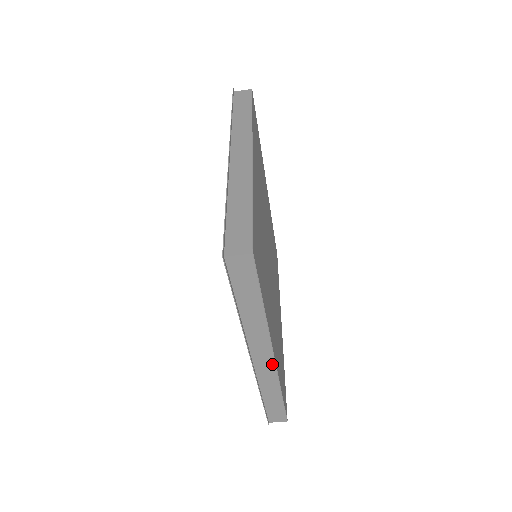
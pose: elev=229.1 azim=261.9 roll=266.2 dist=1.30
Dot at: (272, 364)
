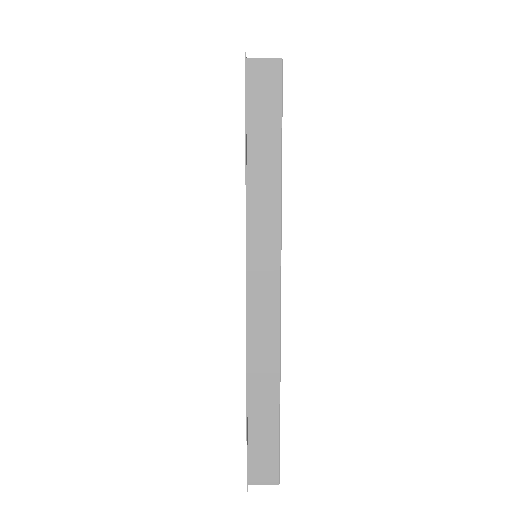
Dot at: occluded
